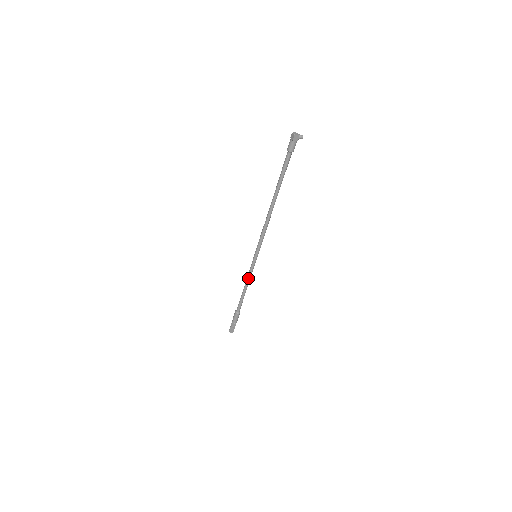
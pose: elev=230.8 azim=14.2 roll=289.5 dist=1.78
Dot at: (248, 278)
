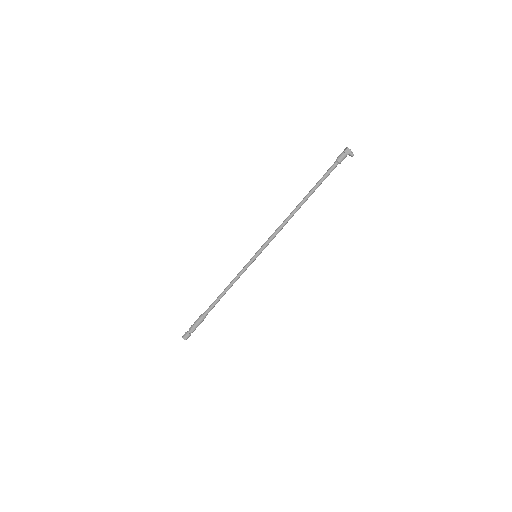
Dot at: (236, 277)
